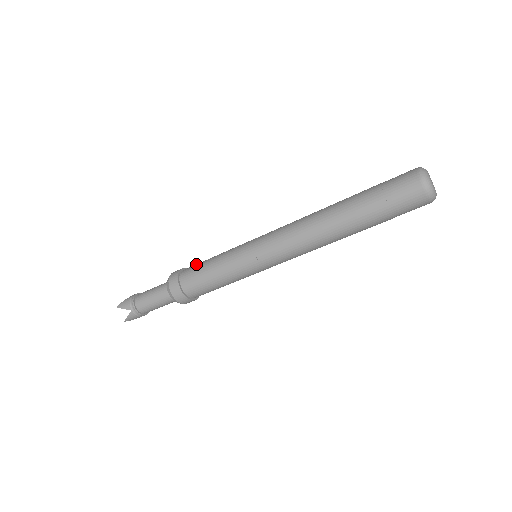
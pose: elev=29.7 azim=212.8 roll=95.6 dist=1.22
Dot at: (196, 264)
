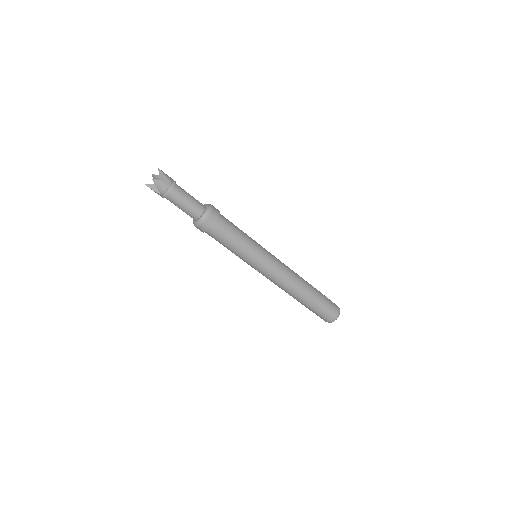
Dot at: (228, 226)
